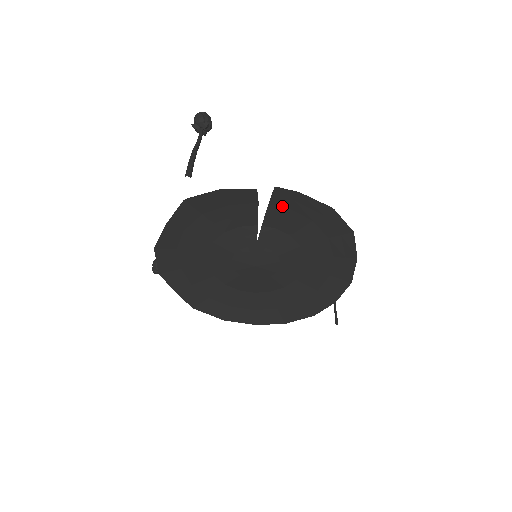
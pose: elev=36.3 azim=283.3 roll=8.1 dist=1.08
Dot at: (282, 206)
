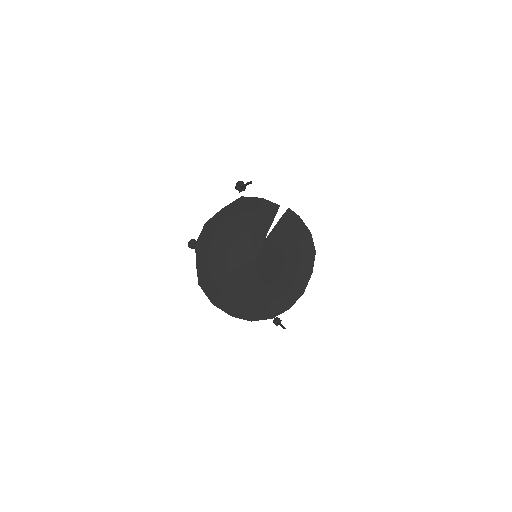
Dot at: (286, 222)
